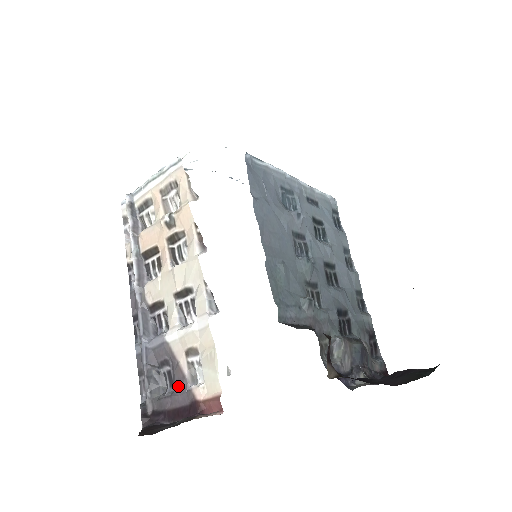
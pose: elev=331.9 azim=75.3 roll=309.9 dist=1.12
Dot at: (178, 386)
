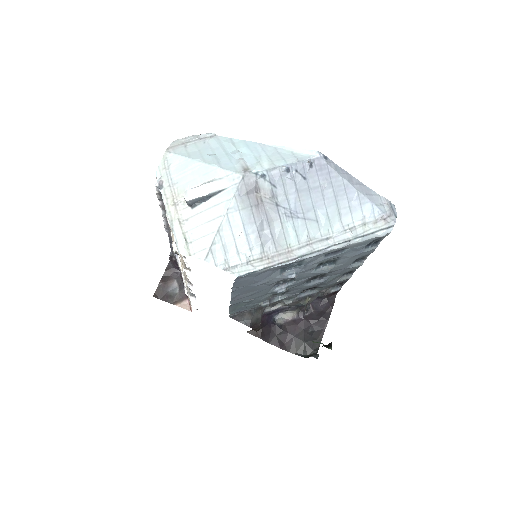
Dot at: occluded
